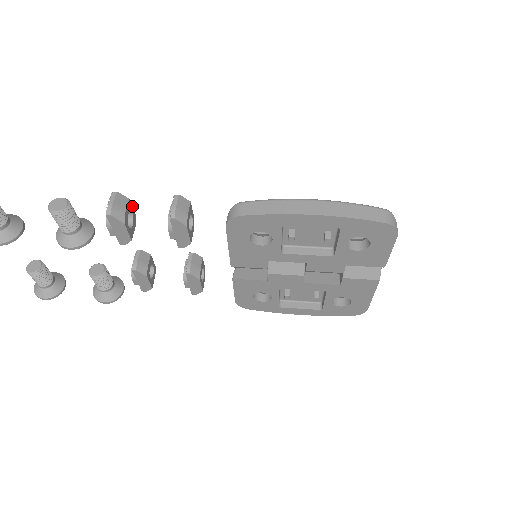
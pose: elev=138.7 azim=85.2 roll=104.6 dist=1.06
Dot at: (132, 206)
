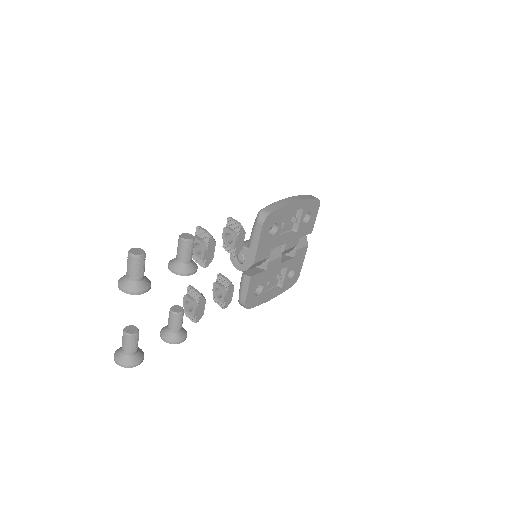
Dot at: occluded
